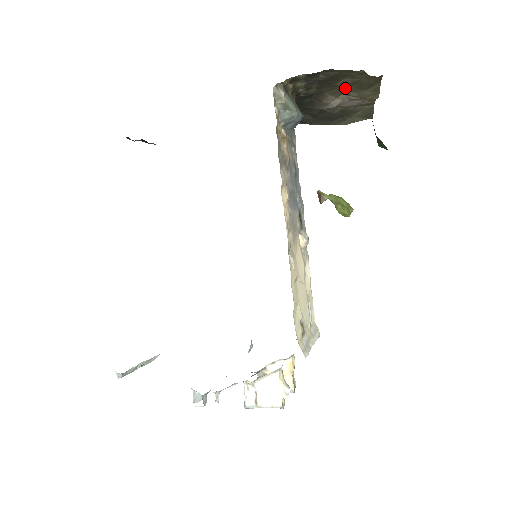
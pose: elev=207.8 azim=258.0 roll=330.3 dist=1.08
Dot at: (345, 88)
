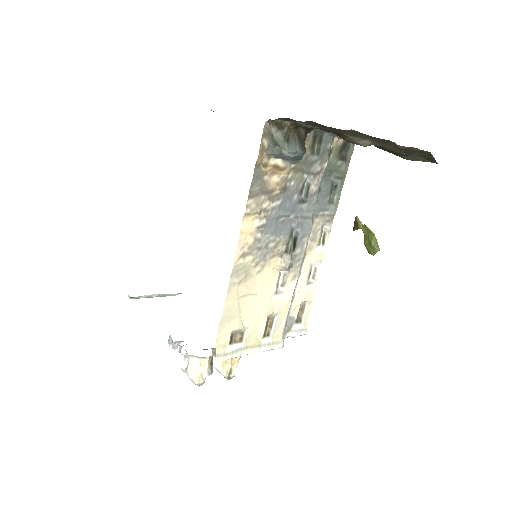
Dot at: (361, 135)
